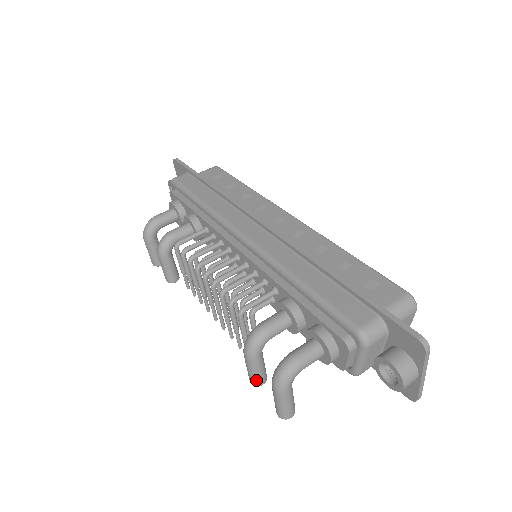
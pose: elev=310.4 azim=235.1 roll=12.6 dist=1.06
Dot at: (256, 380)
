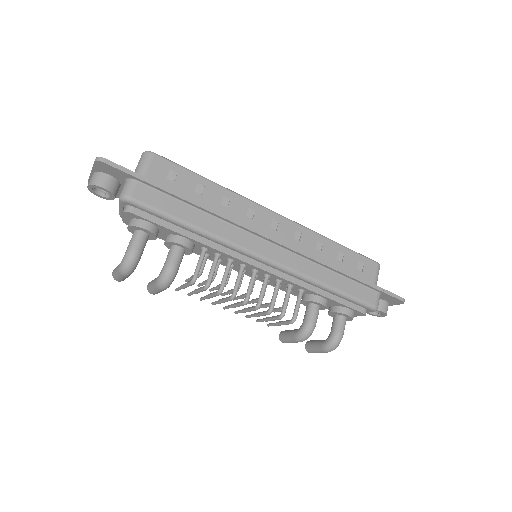
Dot at: occluded
